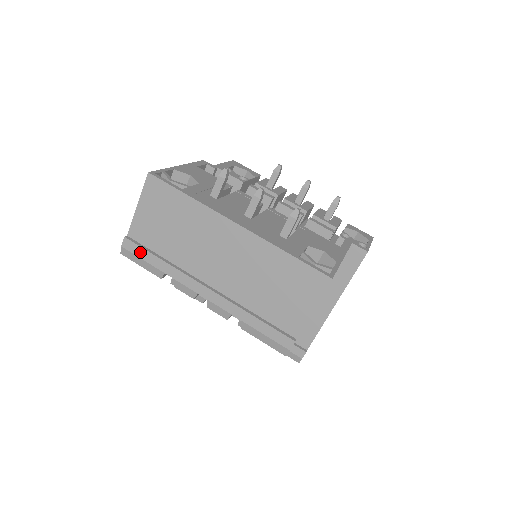
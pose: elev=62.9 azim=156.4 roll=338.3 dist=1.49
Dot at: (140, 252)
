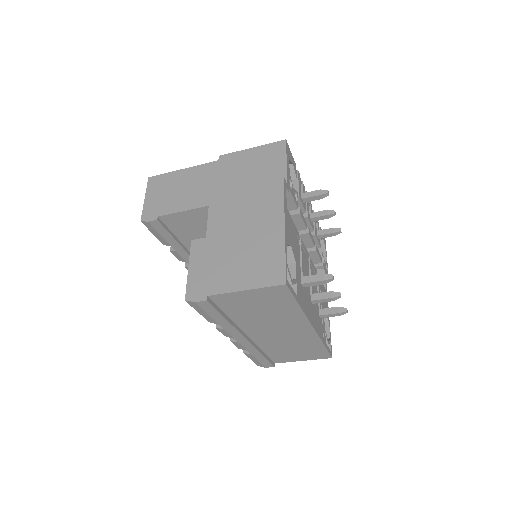
Dot at: (211, 311)
